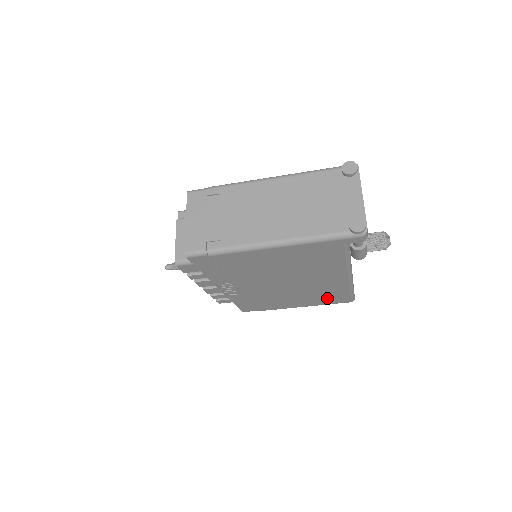
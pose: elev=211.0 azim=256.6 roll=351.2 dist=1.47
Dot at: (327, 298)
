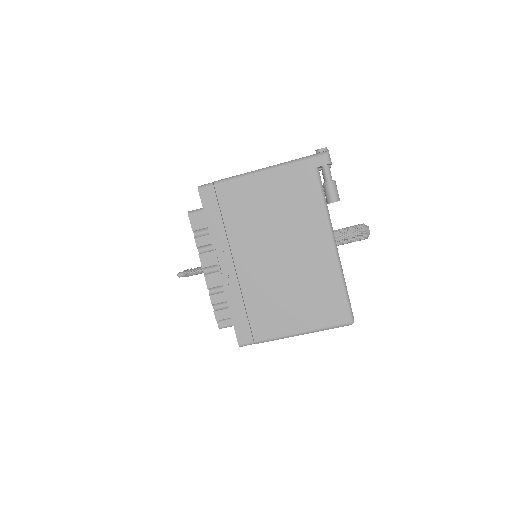
Dot at: (322, 305)
